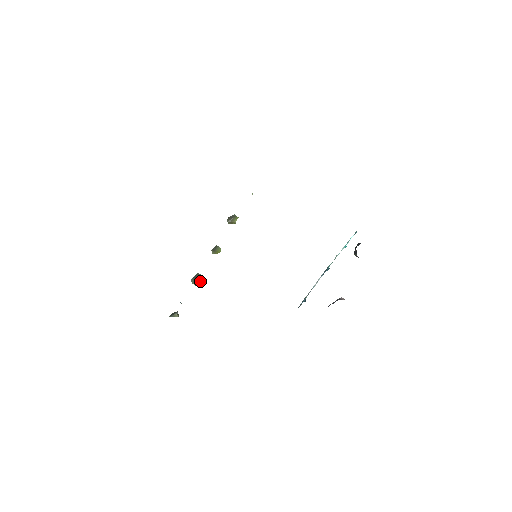
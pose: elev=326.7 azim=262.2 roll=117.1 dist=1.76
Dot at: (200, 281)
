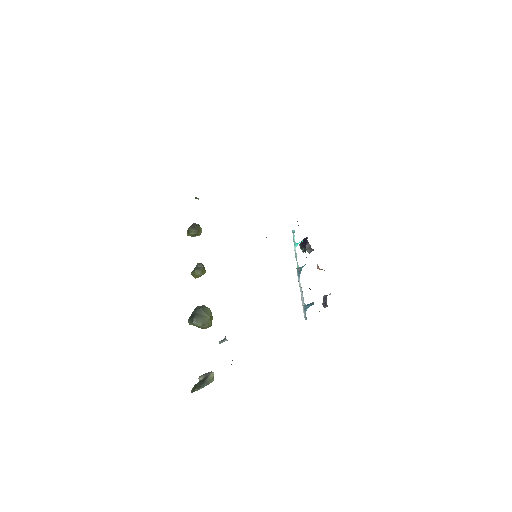
Dot at: (209, 314)
